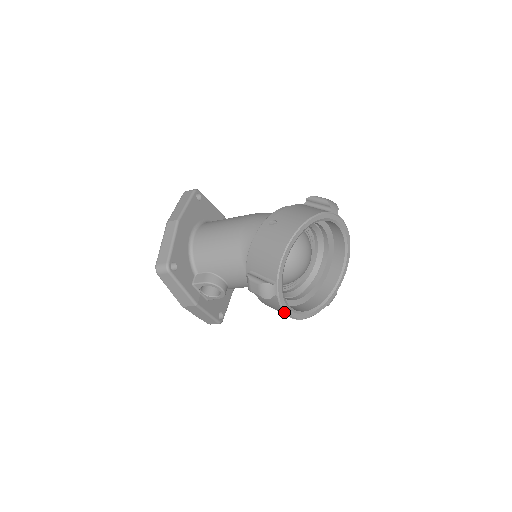
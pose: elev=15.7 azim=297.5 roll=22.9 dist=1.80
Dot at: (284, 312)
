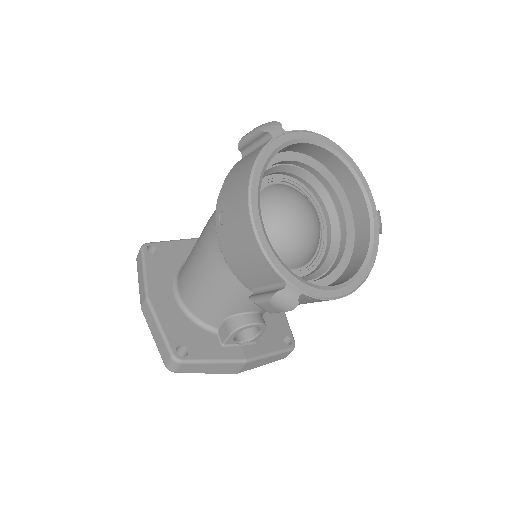
Dot at: (332, 299)
